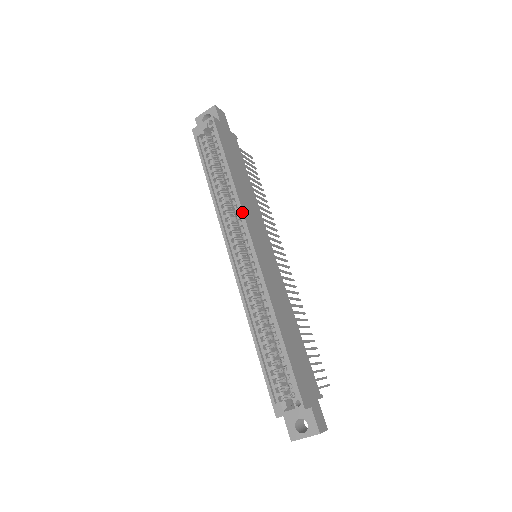
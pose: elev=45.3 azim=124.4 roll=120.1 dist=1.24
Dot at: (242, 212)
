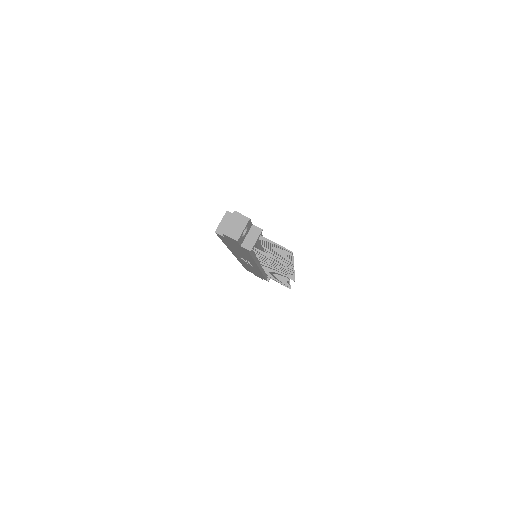
Dot at: occluded
